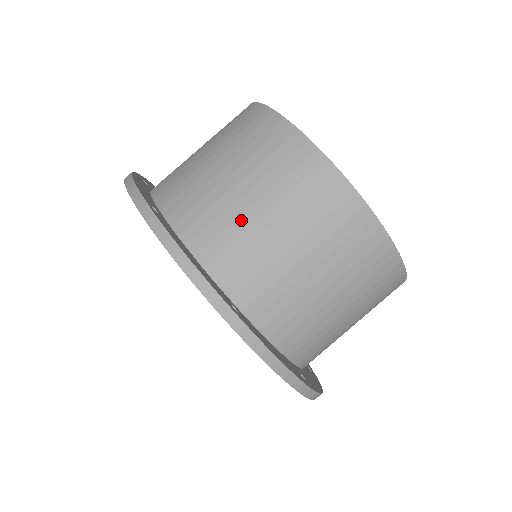
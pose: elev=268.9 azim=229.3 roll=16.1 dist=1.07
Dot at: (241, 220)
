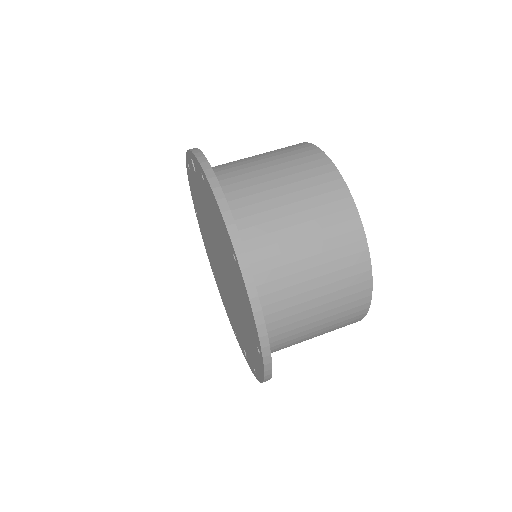
Dot at: (242, 160)
